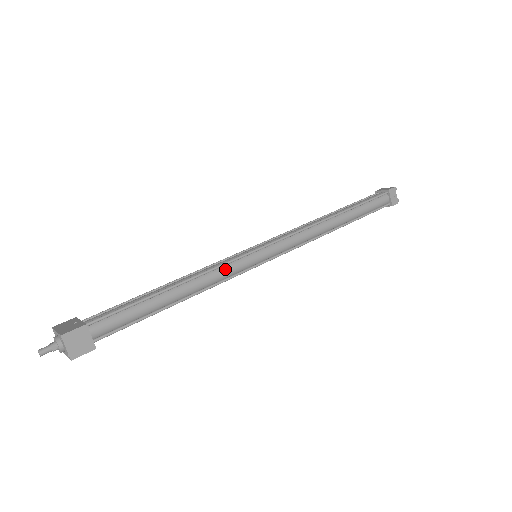
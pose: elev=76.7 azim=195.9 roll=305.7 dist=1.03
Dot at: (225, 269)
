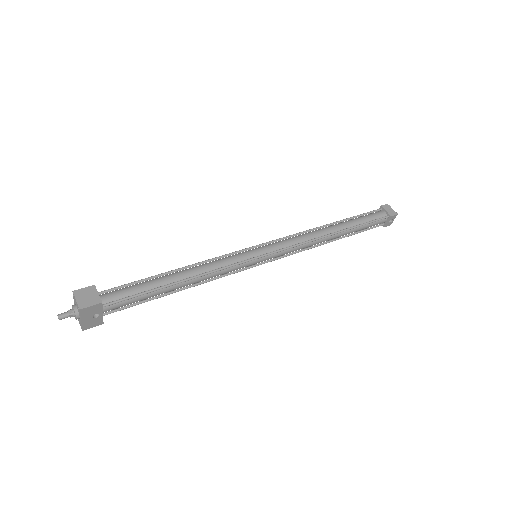
Dot at: (223, 260)
